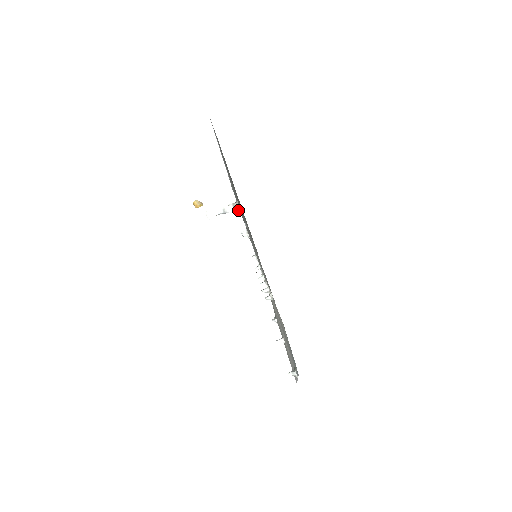
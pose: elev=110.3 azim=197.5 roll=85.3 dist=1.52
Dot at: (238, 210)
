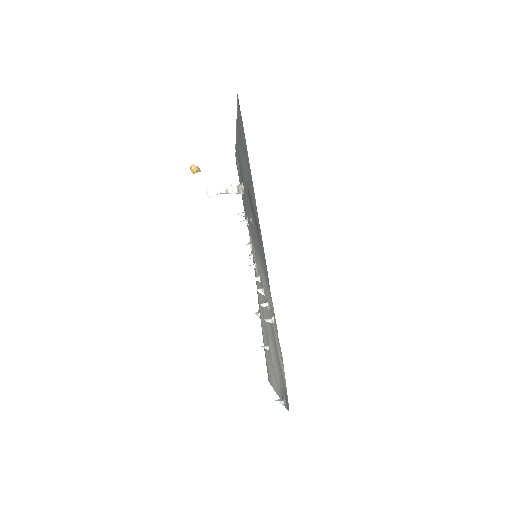
Dot at: (242, 193)
